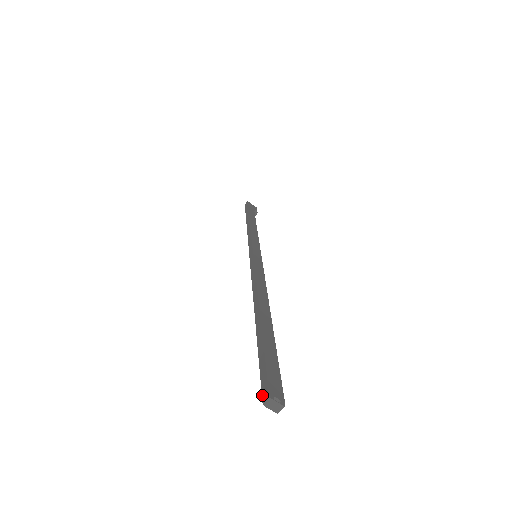
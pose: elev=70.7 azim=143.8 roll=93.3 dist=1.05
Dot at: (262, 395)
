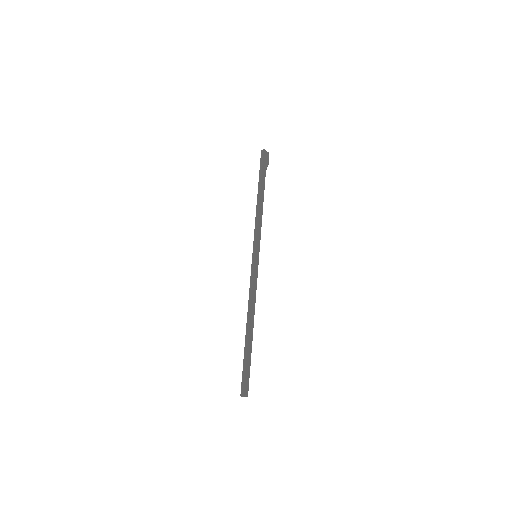
Dot at: (241, 391)
